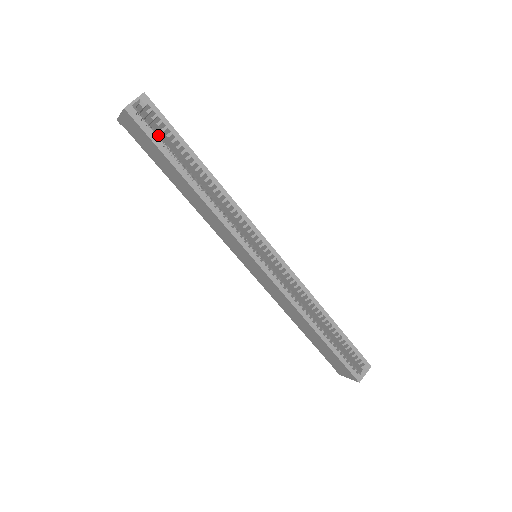
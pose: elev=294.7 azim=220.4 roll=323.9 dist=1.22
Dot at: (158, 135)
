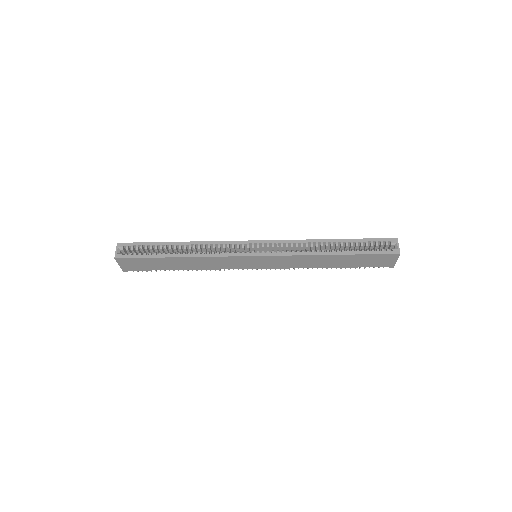
Dot at: (141, 253)
